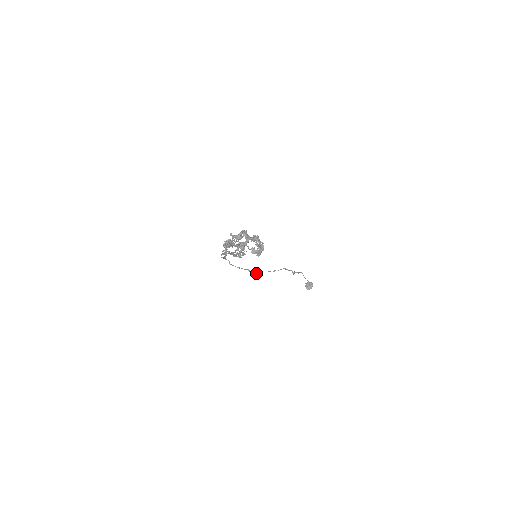
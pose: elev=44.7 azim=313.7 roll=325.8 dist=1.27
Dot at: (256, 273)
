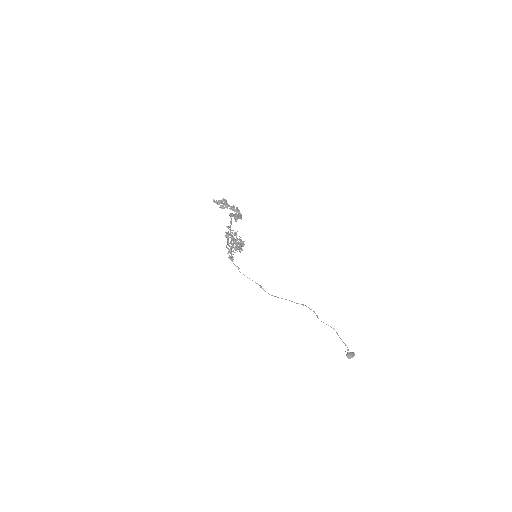
Dot at: occluded
